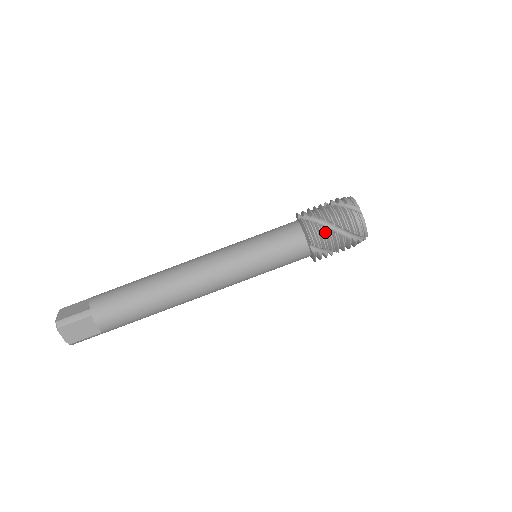
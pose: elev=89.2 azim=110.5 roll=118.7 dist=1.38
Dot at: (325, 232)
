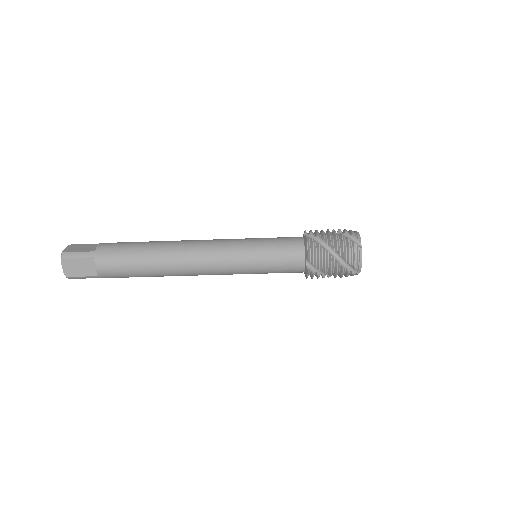
Dot at: (322, 276)
